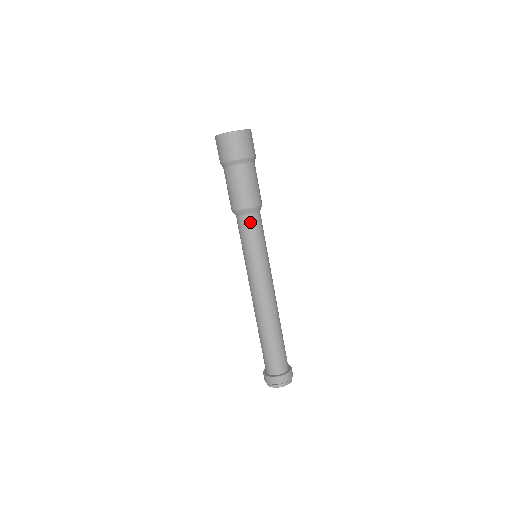
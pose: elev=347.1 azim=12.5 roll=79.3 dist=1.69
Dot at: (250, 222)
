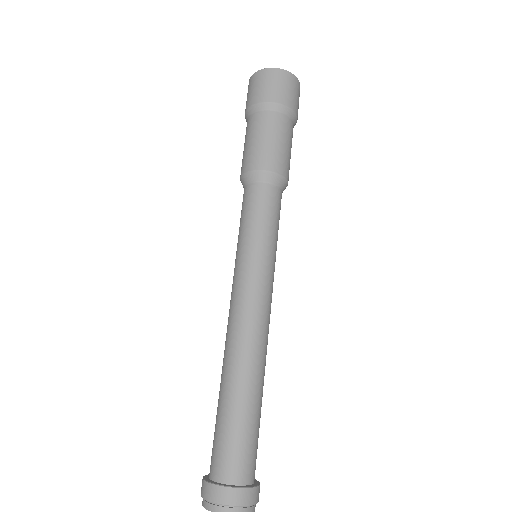
Dot at: (273, 196)
